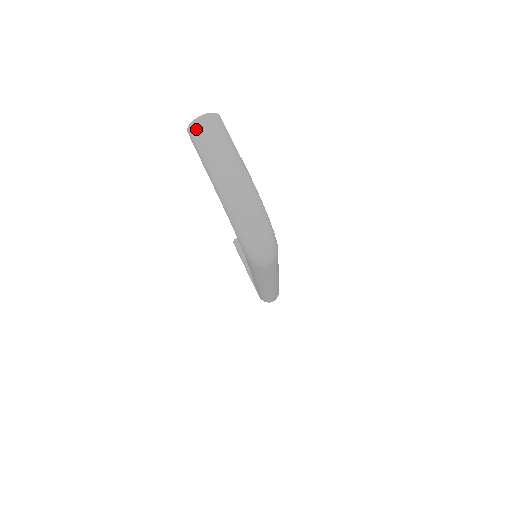
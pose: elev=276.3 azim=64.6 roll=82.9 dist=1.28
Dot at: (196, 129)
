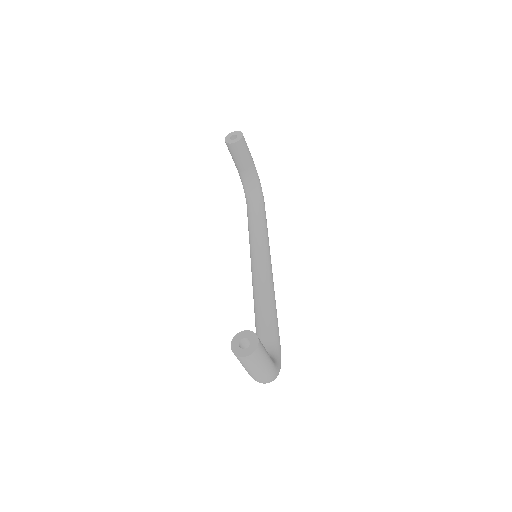
Dot at: (240, 360)
